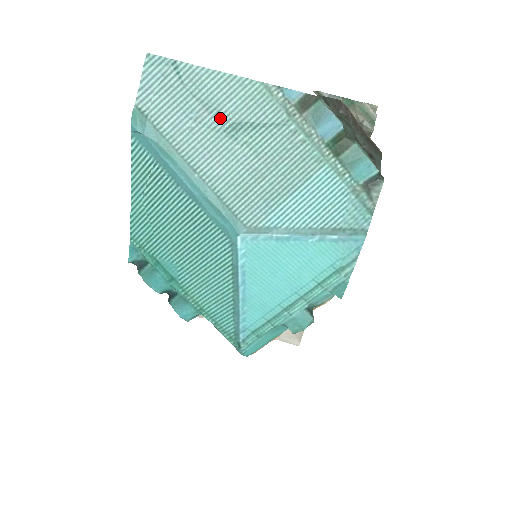
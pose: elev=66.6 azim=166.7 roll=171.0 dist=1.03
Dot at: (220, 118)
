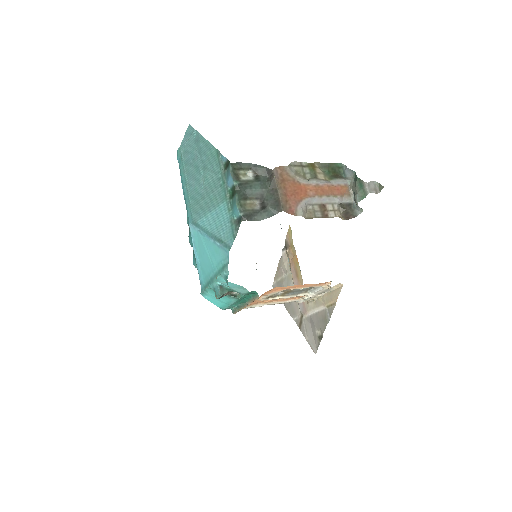
Dot at: (200, 162)
